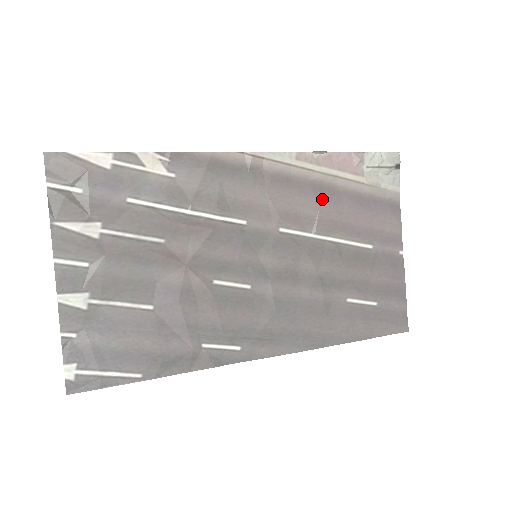
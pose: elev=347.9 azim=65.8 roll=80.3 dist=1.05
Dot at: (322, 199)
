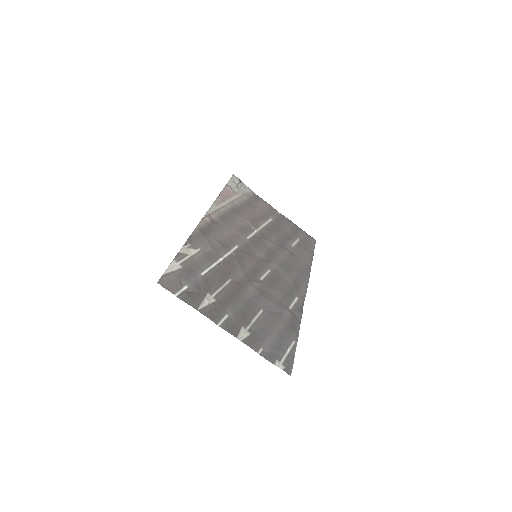
Dot at: (241, 214)
